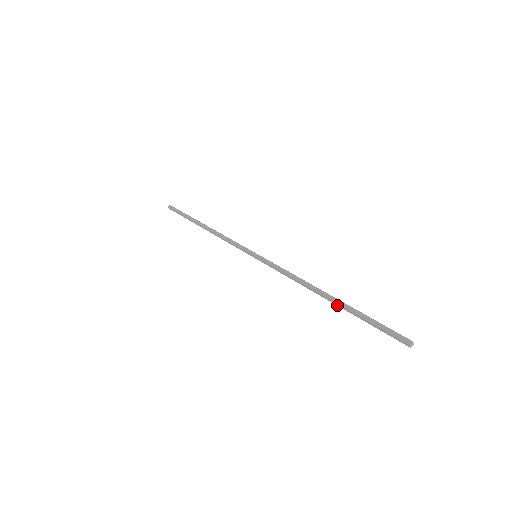
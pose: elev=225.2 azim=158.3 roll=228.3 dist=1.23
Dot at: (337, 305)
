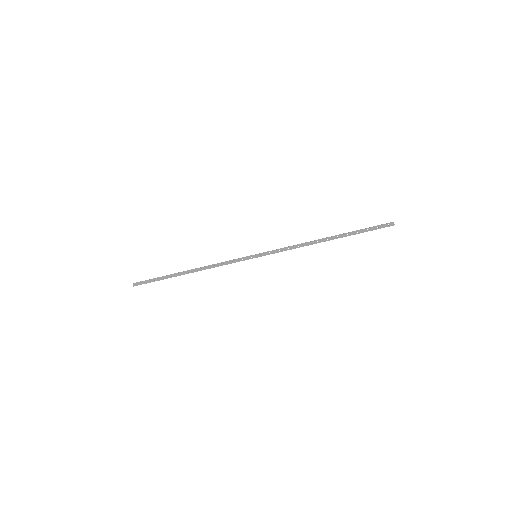
Dot at: occluded
